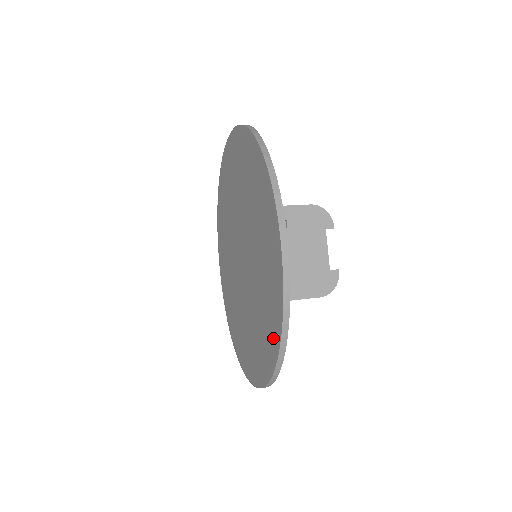
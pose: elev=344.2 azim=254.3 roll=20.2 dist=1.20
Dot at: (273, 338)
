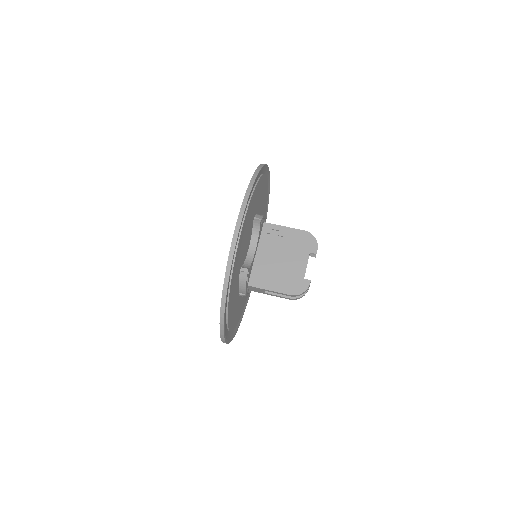
Dot at: occluded
